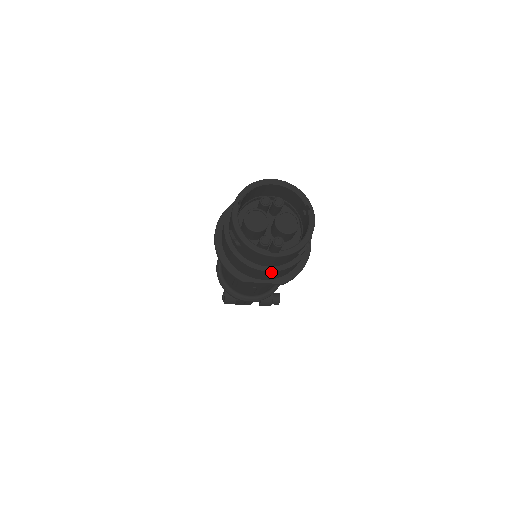
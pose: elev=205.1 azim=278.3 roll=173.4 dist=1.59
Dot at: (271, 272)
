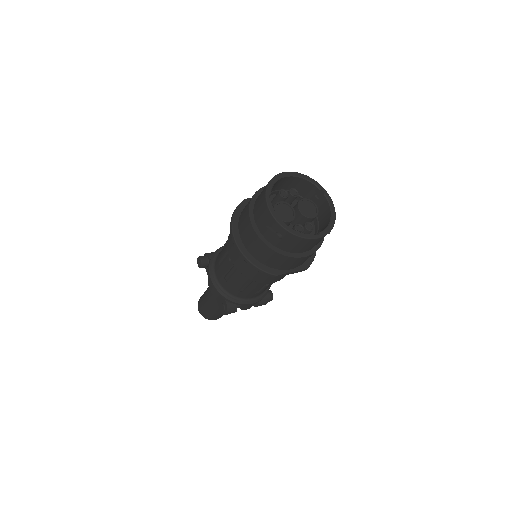
Dot at: (305, 257)
